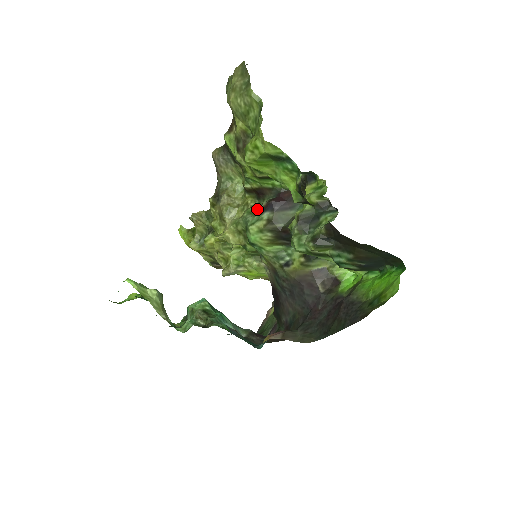
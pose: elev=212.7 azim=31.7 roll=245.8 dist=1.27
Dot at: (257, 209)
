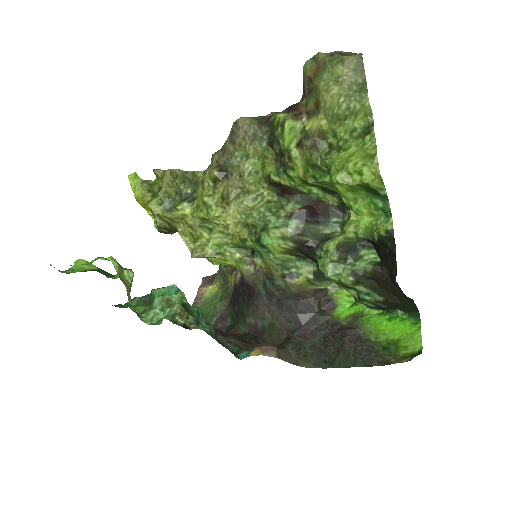
Dot at: (278, 208)
